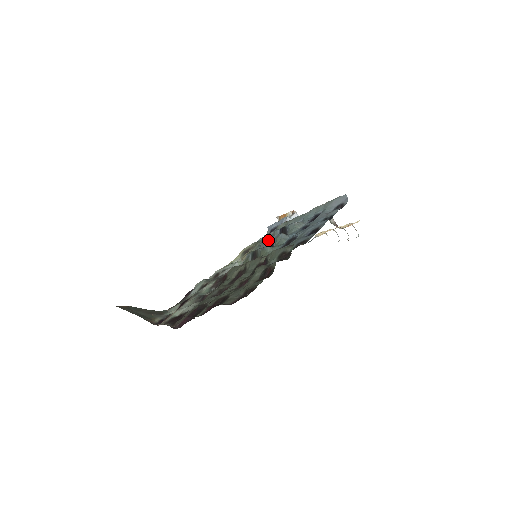
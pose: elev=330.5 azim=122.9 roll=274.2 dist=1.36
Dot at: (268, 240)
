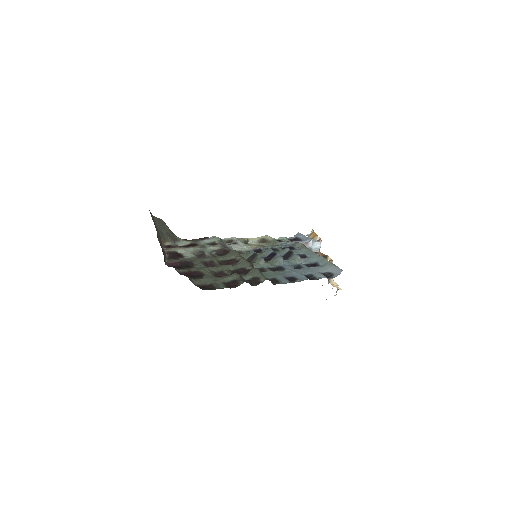
Dot at: (273, 252)
